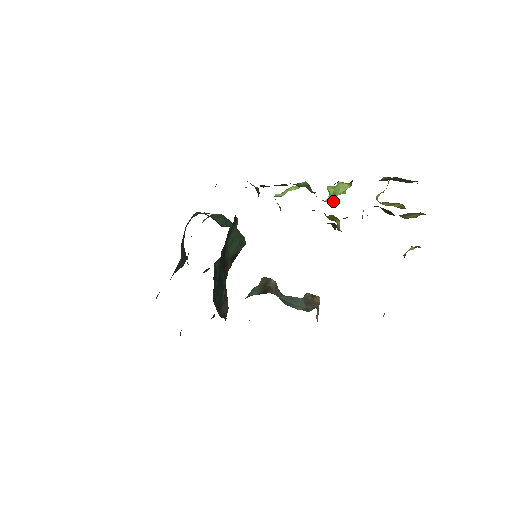
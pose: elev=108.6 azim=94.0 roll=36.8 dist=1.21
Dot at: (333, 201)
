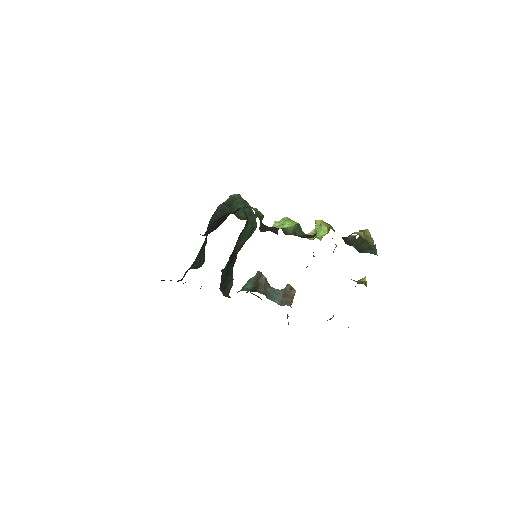
Dot at: (314, 237)
